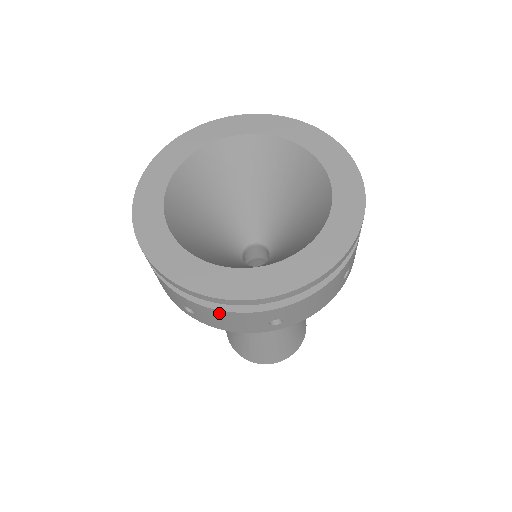
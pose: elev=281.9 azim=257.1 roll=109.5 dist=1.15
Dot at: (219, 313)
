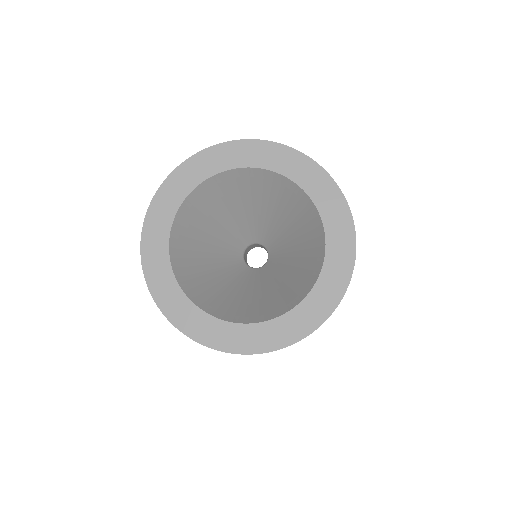
Dot at: occluded
